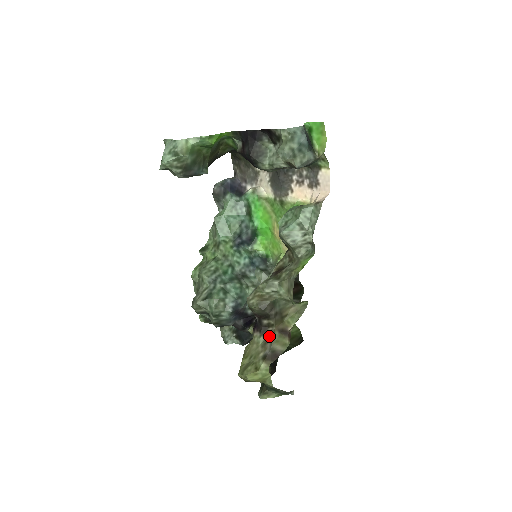
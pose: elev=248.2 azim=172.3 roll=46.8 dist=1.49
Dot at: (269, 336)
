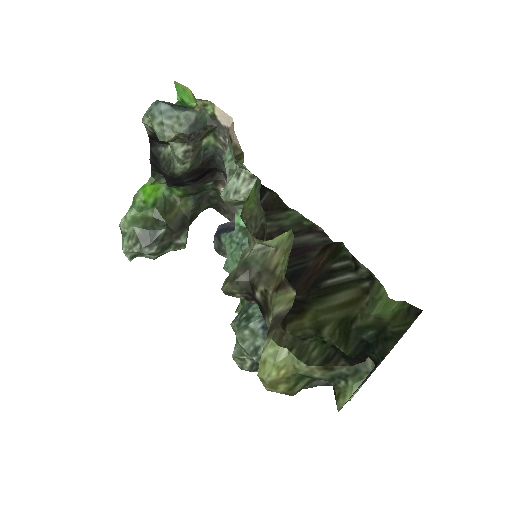
Dot at: occluded
